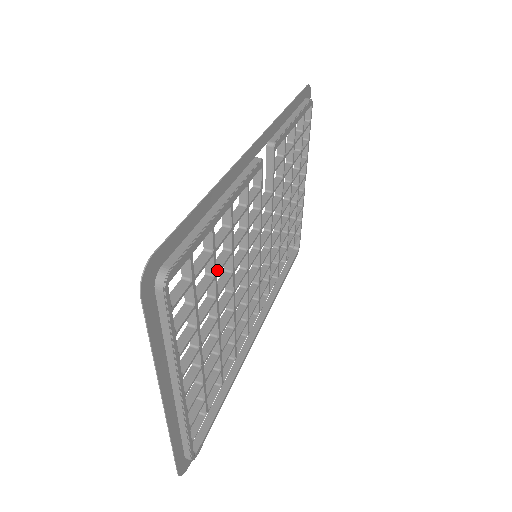
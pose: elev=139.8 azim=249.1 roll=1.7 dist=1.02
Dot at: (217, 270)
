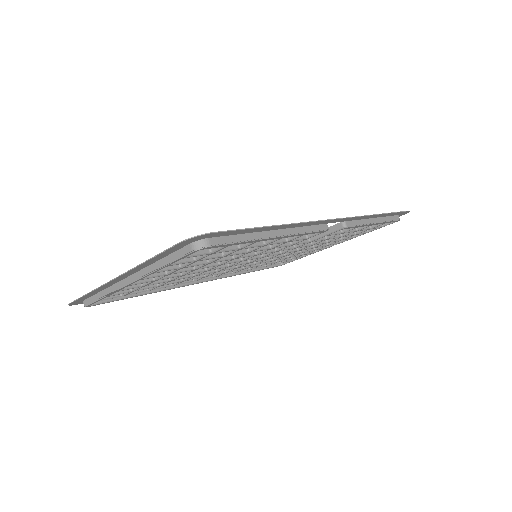
Dot at: (229, 254)
